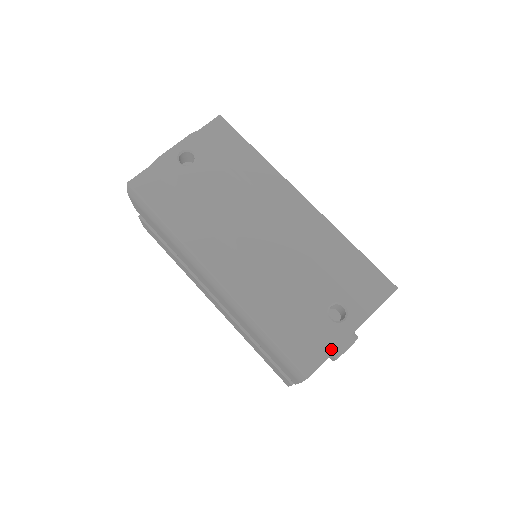
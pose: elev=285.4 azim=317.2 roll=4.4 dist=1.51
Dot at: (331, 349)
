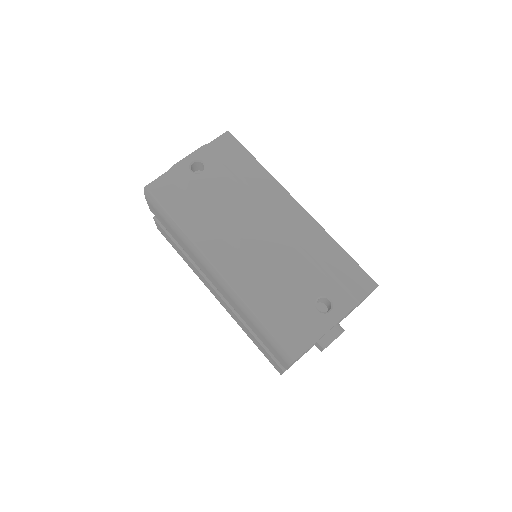
Dot at: (317, 336)
